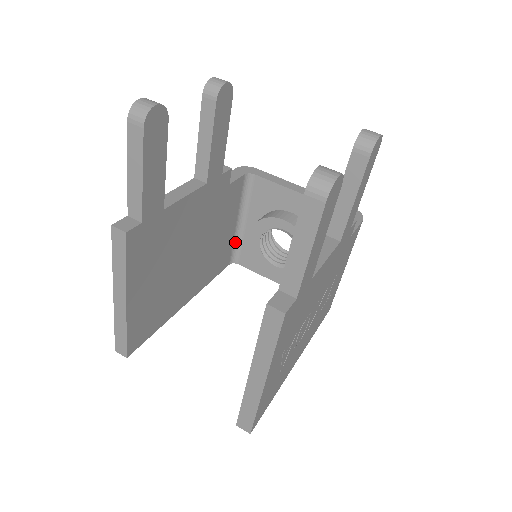
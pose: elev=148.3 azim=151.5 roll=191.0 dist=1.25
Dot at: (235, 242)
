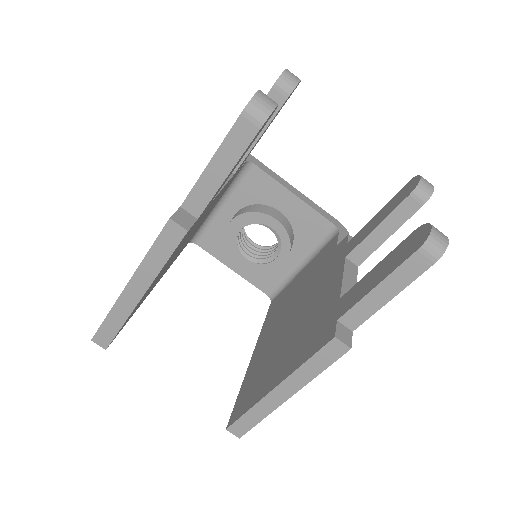
Dot at: (203, 223)
